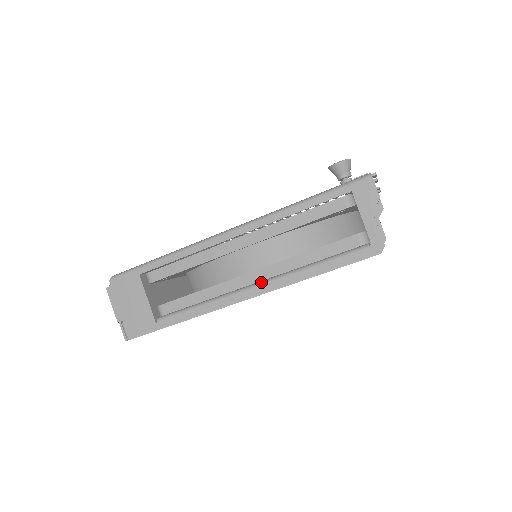
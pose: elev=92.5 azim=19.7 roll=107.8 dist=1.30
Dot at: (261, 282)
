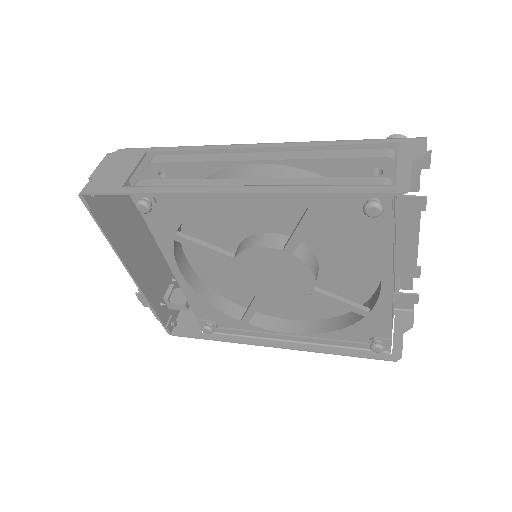
Dot at: (254, 185)
